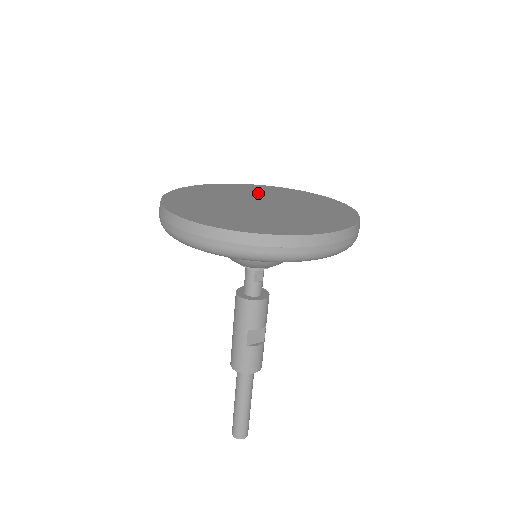
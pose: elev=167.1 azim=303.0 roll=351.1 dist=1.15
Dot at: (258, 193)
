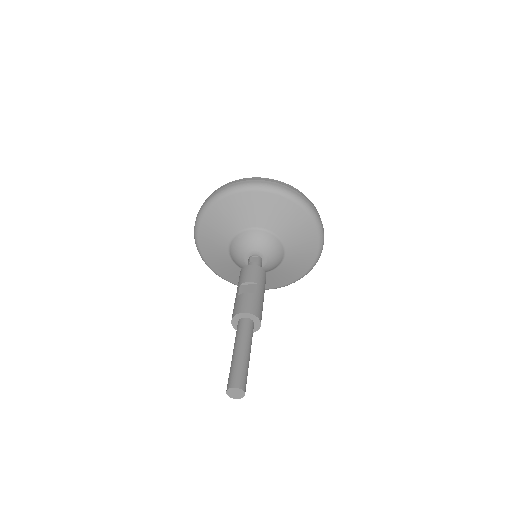
Dot at: occluded
